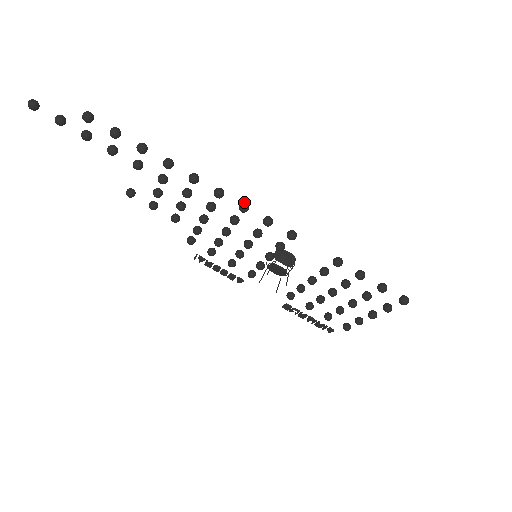
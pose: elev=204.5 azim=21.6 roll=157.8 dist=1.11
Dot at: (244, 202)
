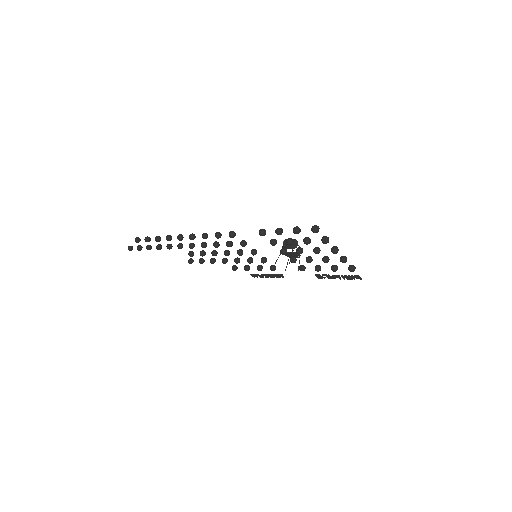
Dot at: (203, 233)
